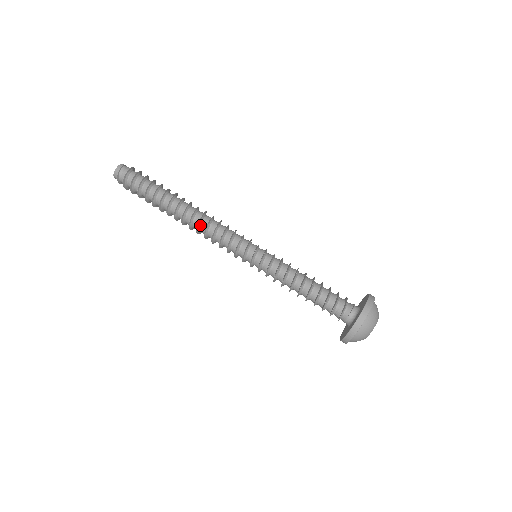
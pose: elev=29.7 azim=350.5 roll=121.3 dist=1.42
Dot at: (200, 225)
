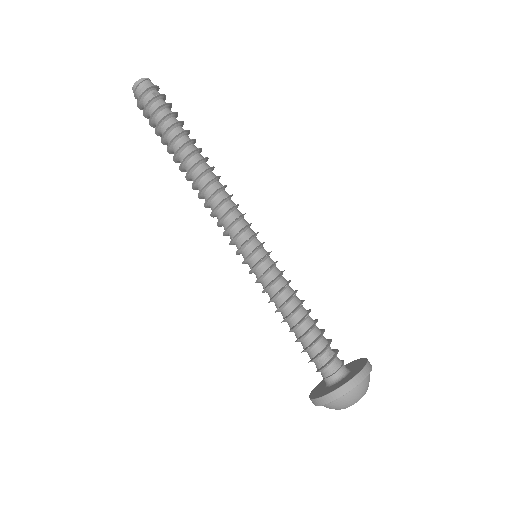
Dot at: (203, 197)
